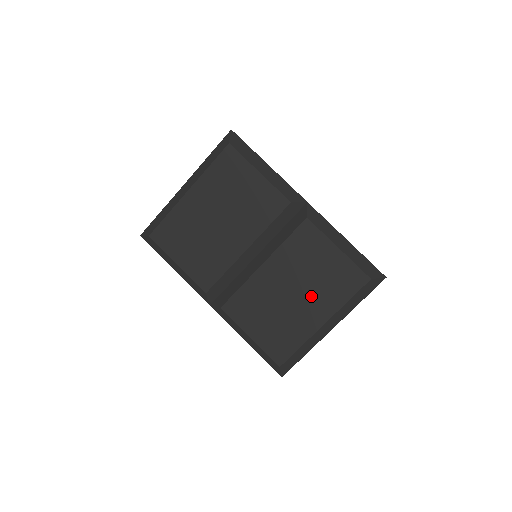
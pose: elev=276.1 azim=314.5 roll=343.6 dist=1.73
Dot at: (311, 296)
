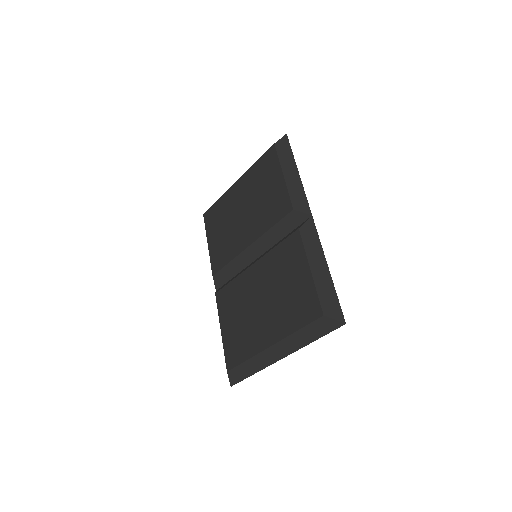
Dot at: (272, 311)
